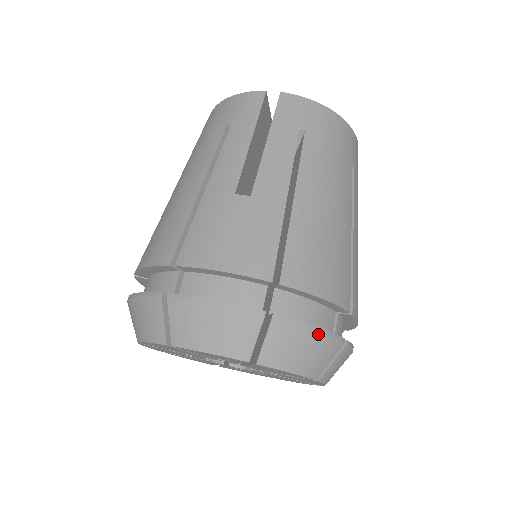
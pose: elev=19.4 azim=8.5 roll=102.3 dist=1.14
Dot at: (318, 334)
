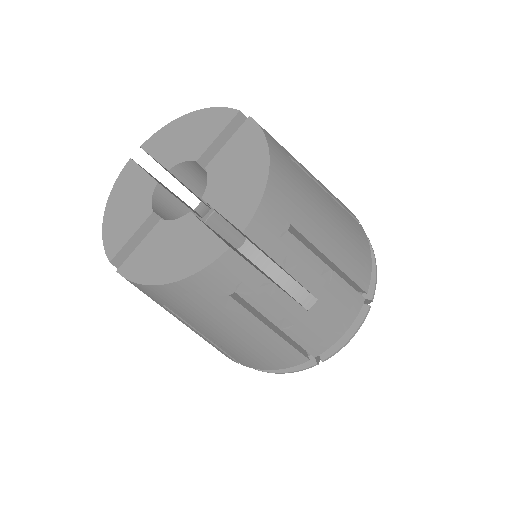
Dot at: (376, 265)
